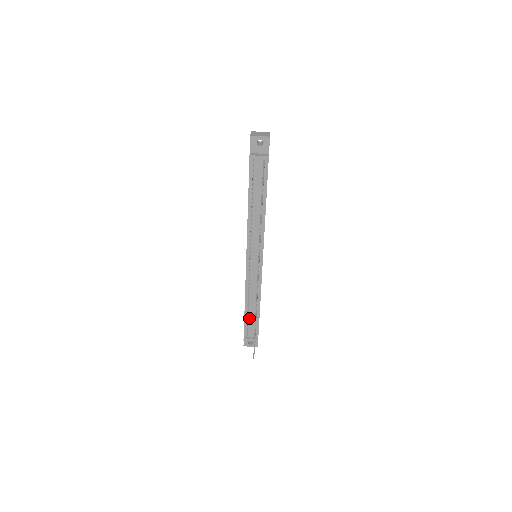
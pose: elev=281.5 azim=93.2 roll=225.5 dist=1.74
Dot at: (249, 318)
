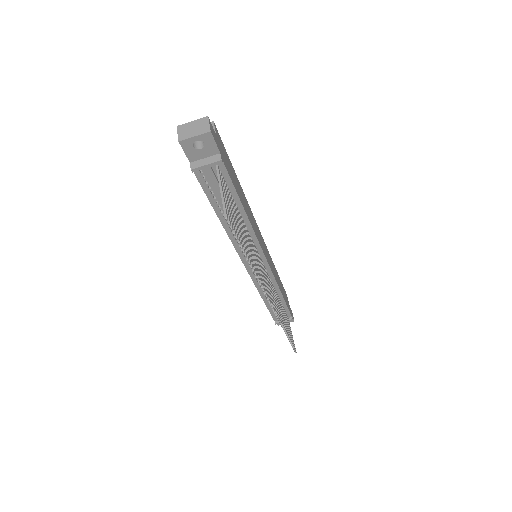
Dot at: occluded
